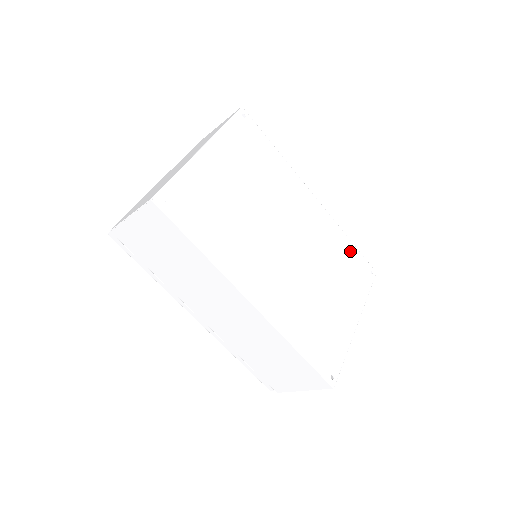
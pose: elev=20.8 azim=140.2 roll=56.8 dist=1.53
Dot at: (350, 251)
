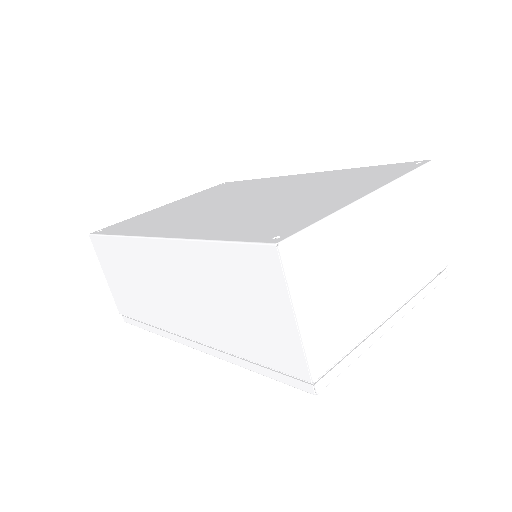
Dot at: (366, 170)
